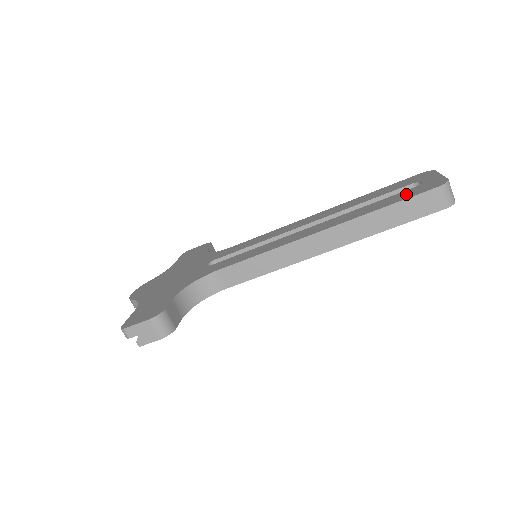
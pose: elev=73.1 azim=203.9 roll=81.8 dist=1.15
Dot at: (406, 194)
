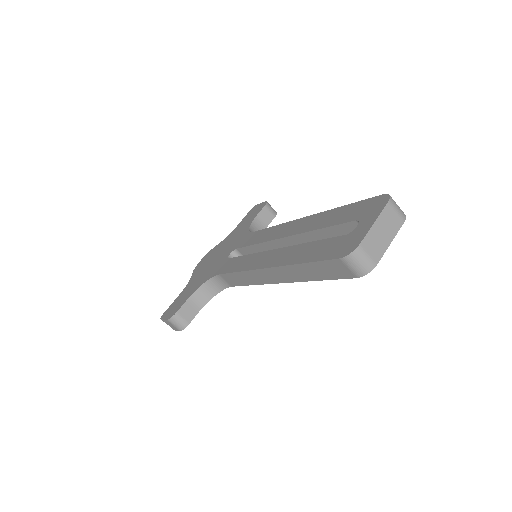
Dot at: (327, 248)
